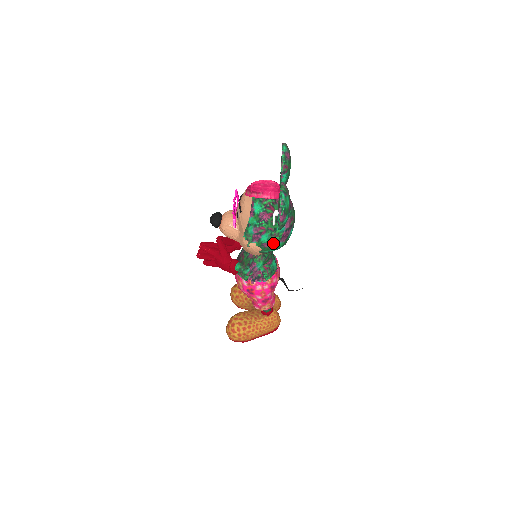
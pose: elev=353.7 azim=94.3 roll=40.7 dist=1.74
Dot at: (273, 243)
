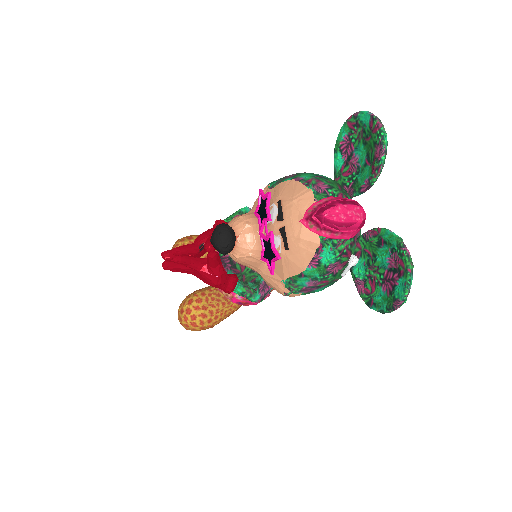
Dot at: occluded
